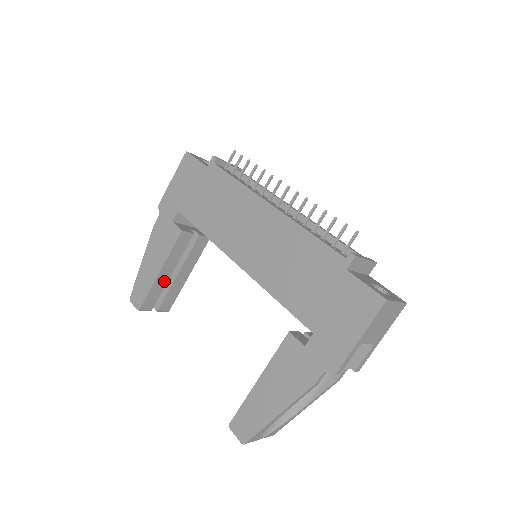
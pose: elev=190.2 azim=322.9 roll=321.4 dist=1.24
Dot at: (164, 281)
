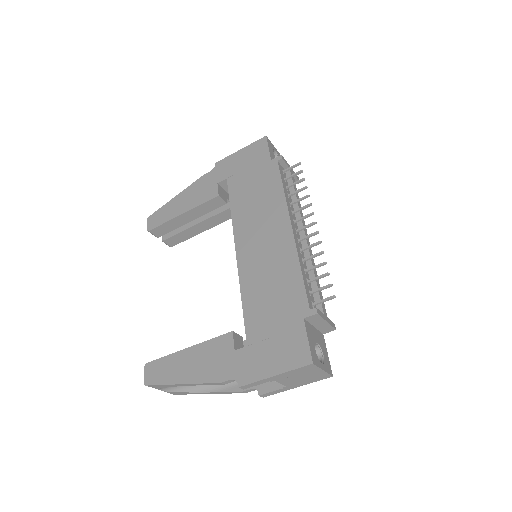
Dot at: (181, 223)
